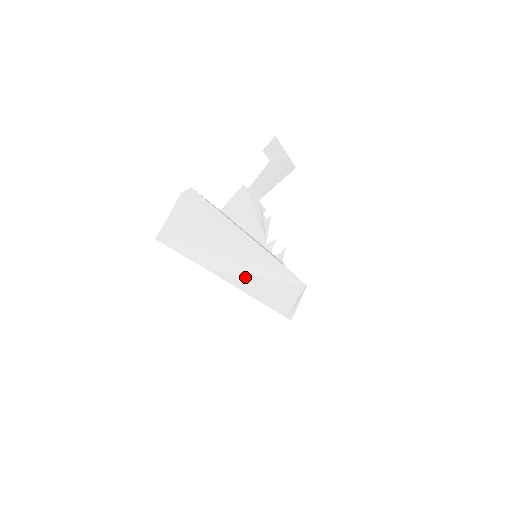
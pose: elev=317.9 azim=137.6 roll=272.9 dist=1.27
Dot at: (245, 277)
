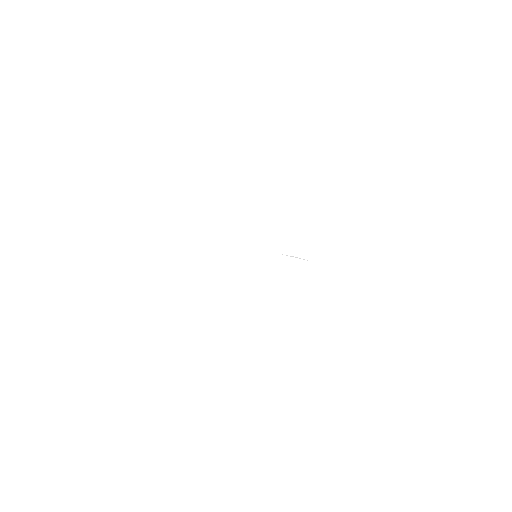
Dot at: (256, 271)
